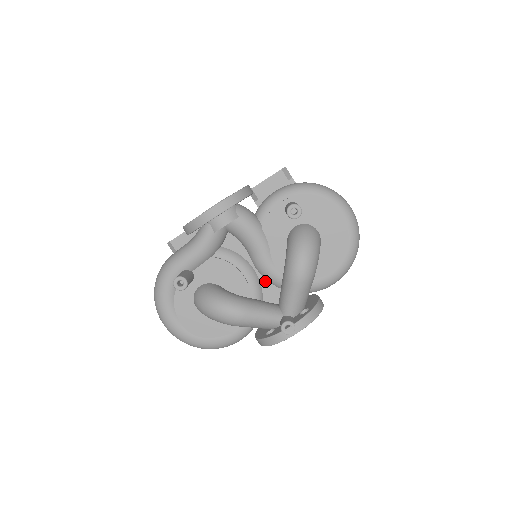
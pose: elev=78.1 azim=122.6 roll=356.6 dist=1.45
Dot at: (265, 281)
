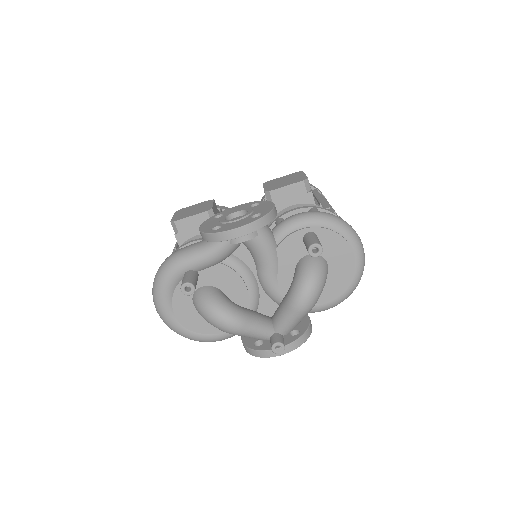
Dot at: (264, 294)
